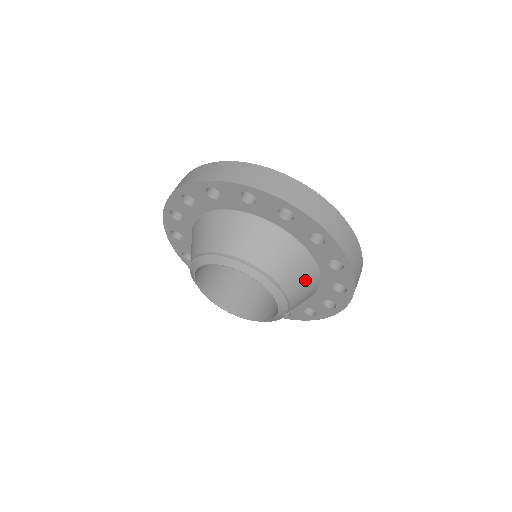
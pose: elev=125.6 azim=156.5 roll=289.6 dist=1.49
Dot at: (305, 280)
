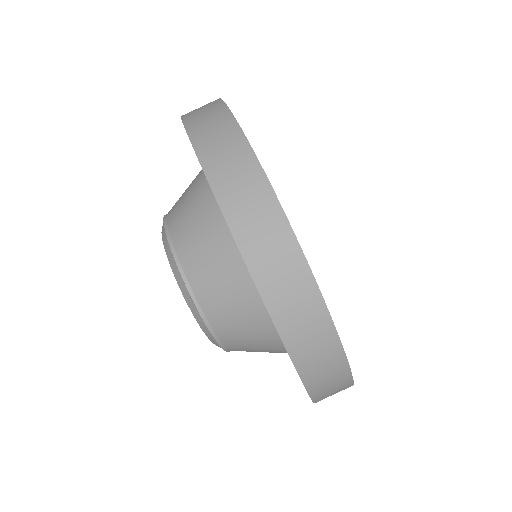
Dot at: (263, 349)
